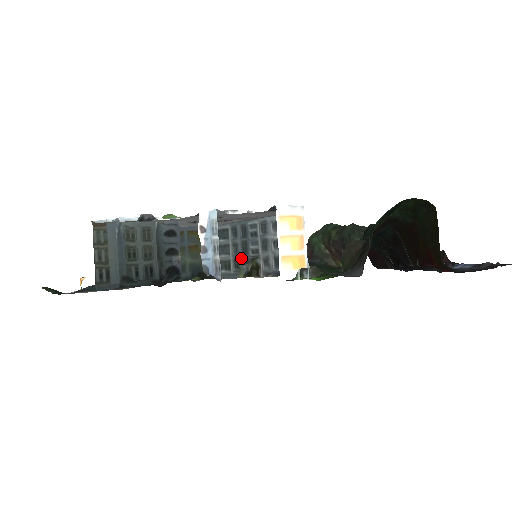
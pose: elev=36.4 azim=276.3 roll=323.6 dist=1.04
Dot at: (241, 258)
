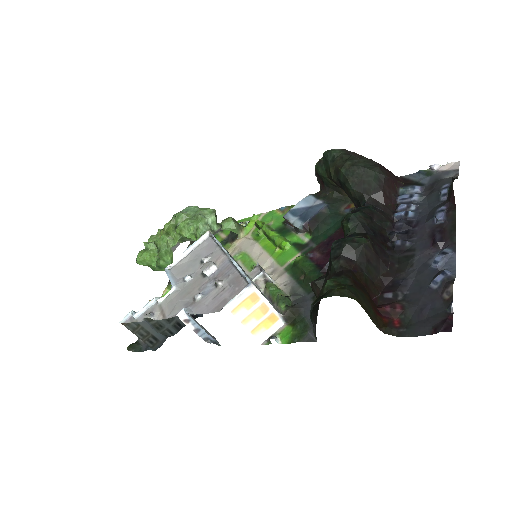
Dot at: occluded
